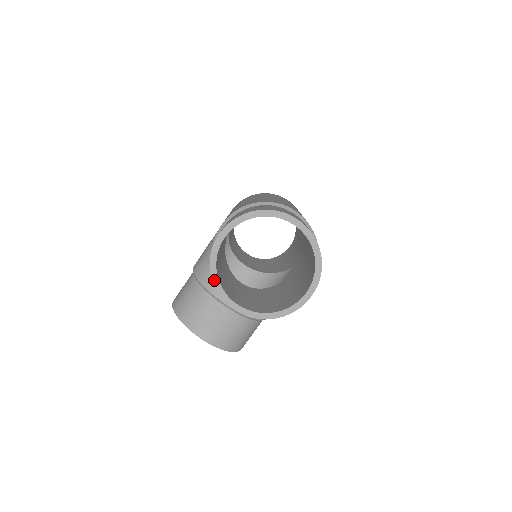
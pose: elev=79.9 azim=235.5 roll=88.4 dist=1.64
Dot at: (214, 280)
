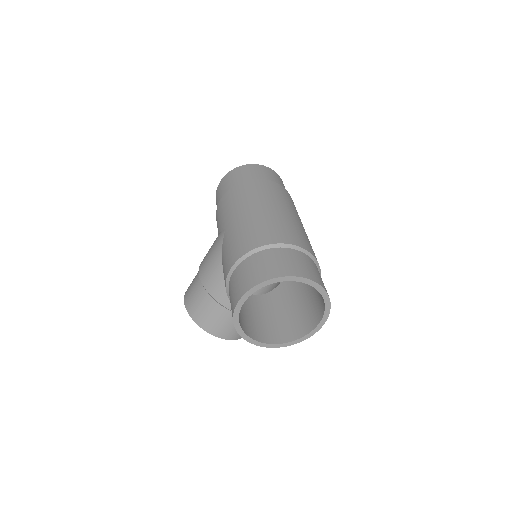
Dot at: (238, 330)
